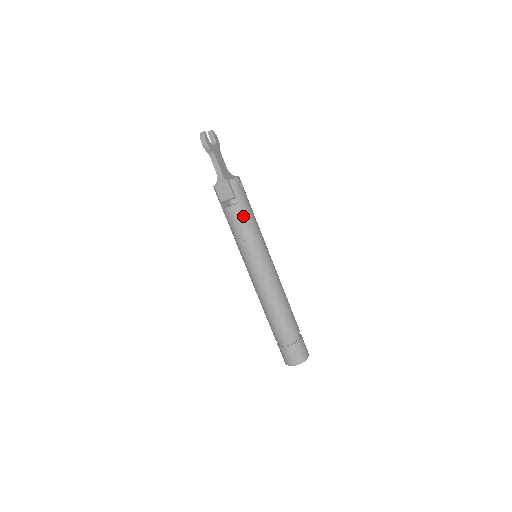
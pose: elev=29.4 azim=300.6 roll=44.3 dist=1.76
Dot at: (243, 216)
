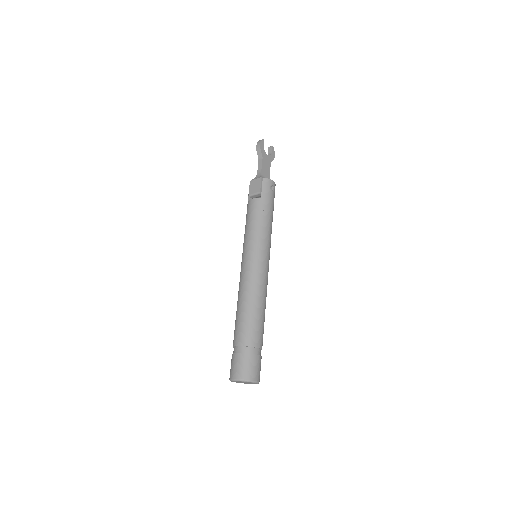
Dot at: (260, 210)
